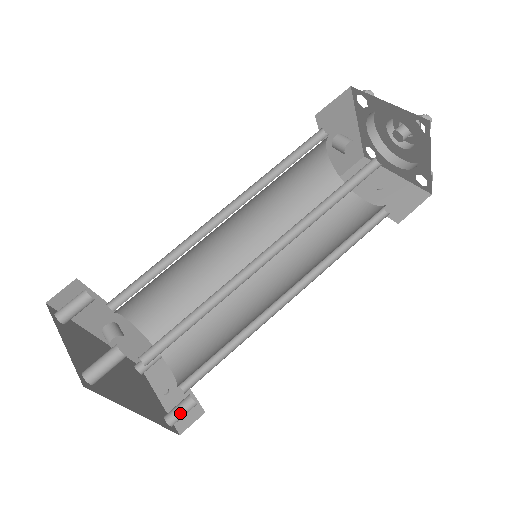
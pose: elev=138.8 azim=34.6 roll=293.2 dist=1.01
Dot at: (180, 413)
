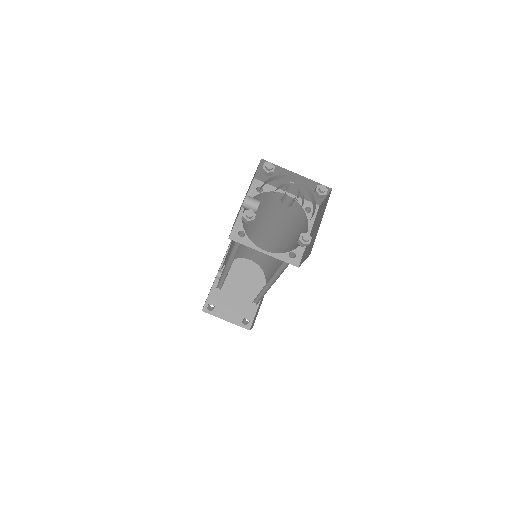
Dot at: occluded
